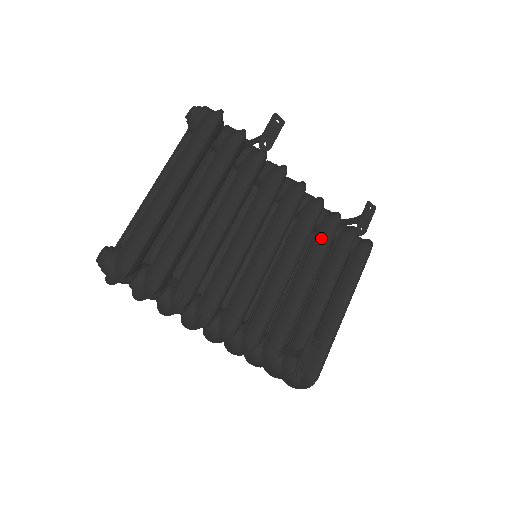
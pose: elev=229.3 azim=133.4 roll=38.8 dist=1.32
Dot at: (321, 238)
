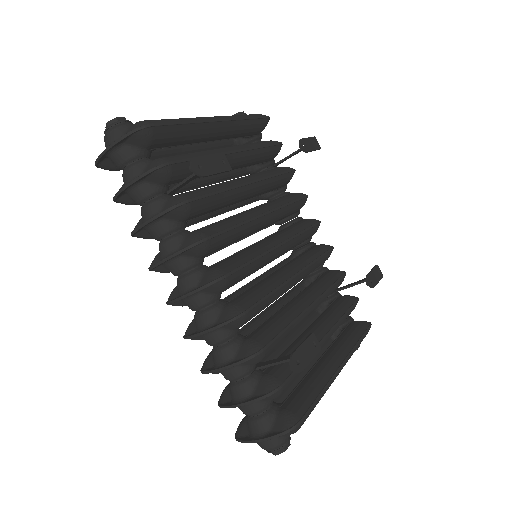
Dot at: (325, 278)
